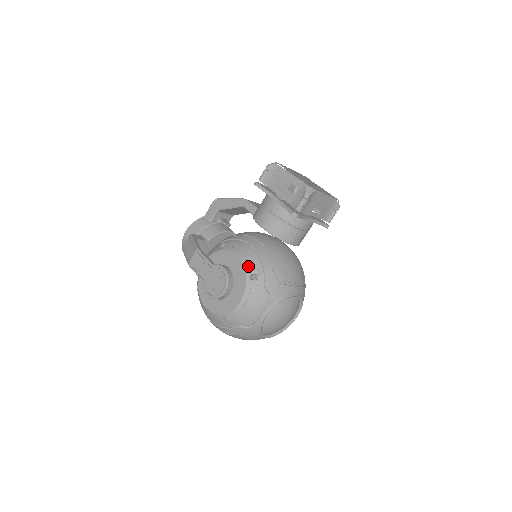
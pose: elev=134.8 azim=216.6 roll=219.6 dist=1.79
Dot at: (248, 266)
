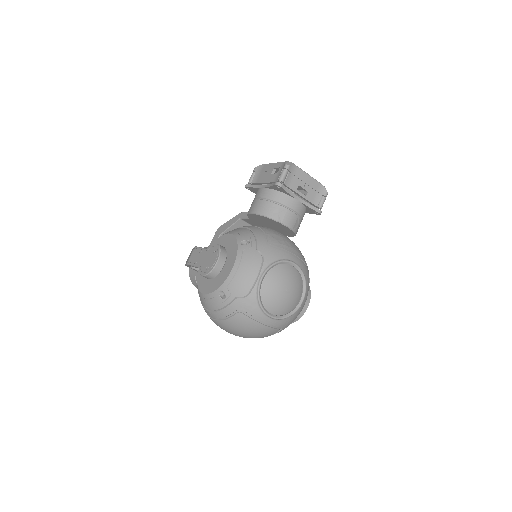
Dot at: (239, 236)
